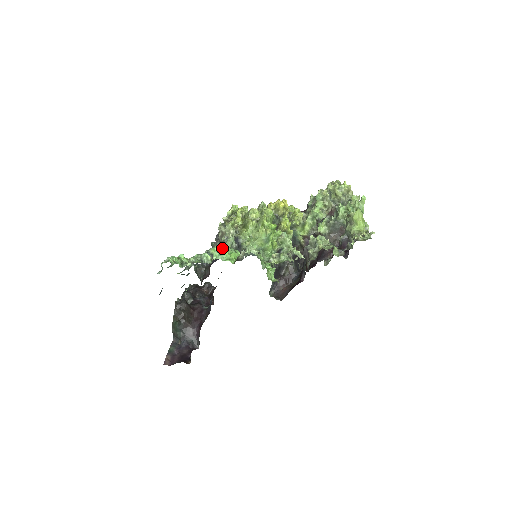
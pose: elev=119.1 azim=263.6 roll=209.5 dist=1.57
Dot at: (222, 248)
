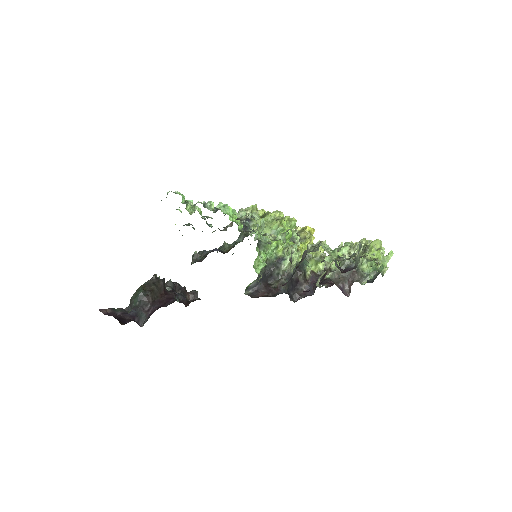
Dot at: occluded
